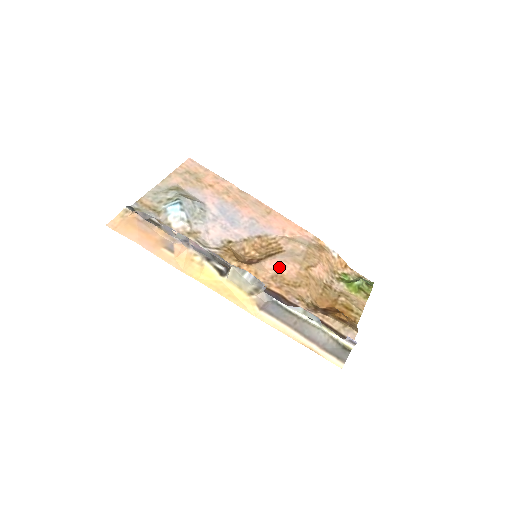
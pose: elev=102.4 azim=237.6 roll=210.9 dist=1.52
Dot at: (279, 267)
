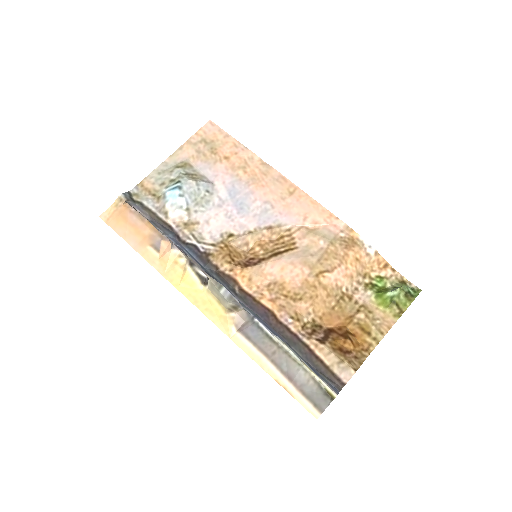
Dot at: (282, 271)
